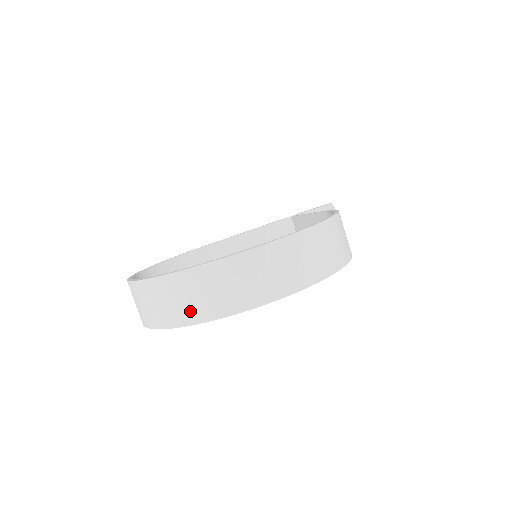
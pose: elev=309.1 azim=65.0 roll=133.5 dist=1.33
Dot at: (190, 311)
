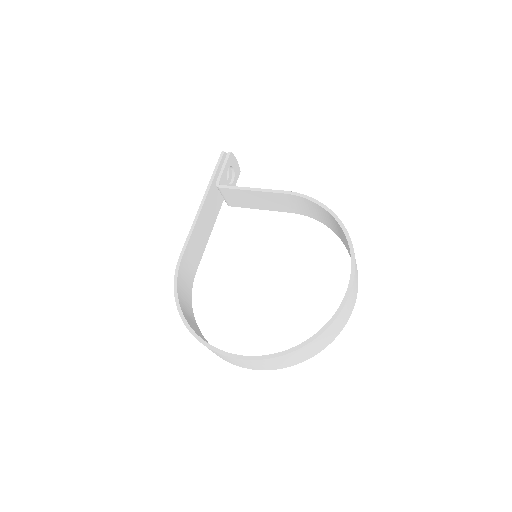
Dot at: (319, 349)
